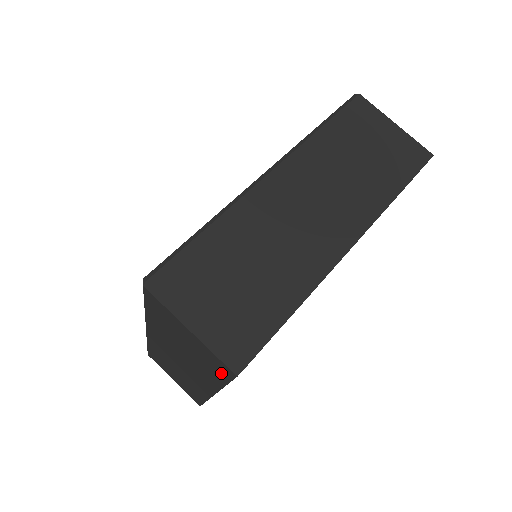
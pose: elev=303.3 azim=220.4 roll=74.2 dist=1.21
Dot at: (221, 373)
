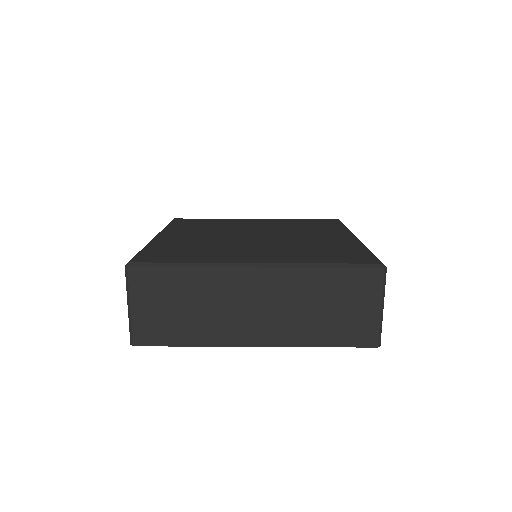
Dot at: occluded
